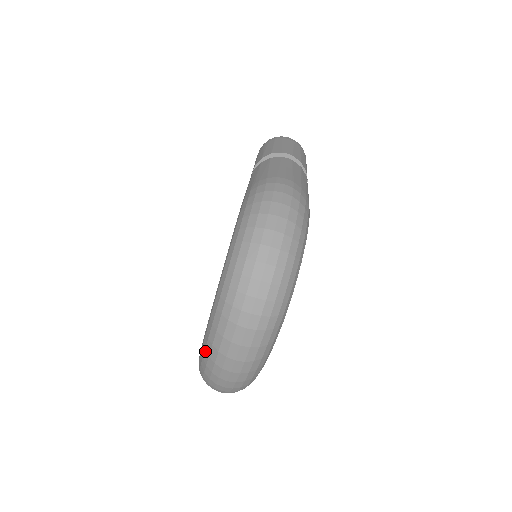
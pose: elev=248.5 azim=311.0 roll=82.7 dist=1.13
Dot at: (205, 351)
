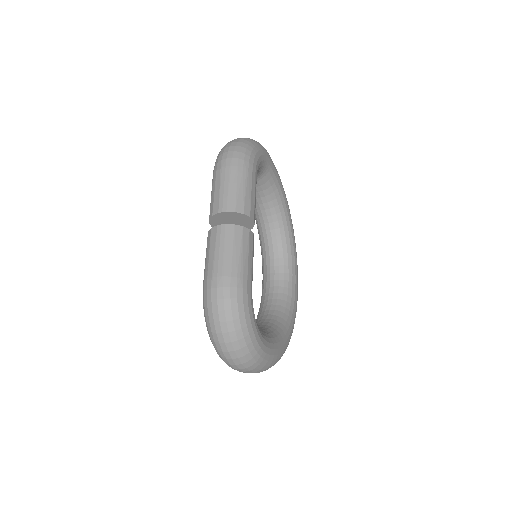
Dot at: occluded
